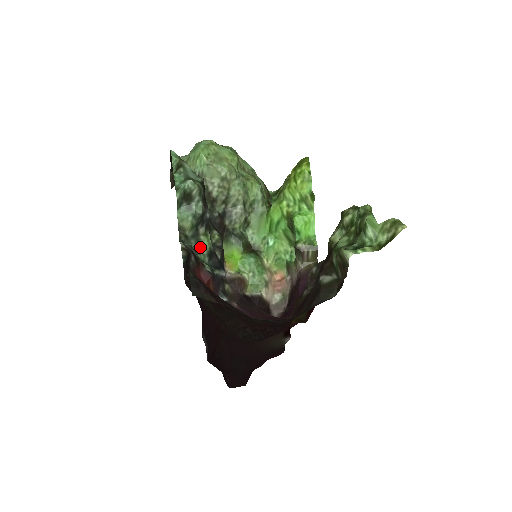
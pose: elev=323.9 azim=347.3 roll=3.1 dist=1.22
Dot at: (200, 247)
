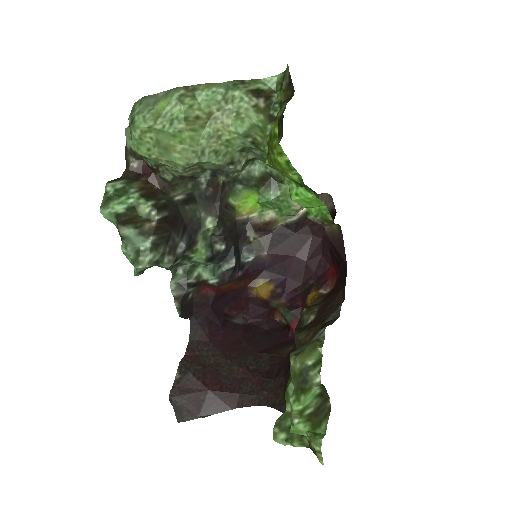
Dot at: (196, 261)
